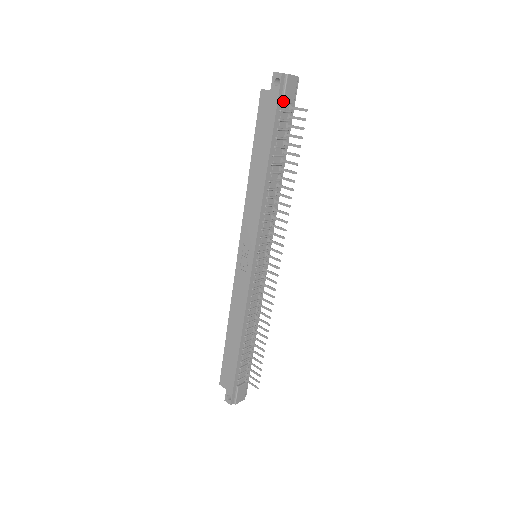
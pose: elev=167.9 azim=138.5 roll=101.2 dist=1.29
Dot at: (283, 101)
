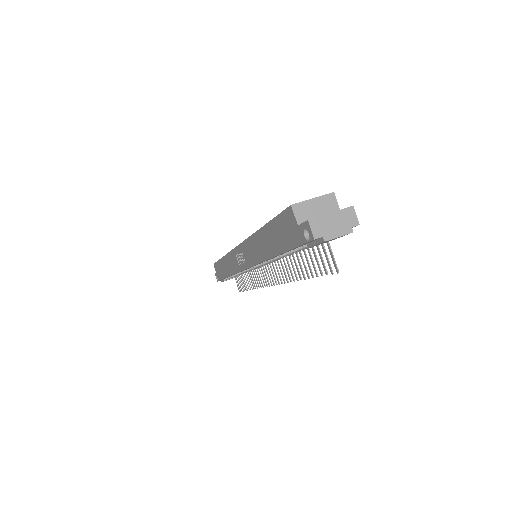
Dot at: (309, 247)
